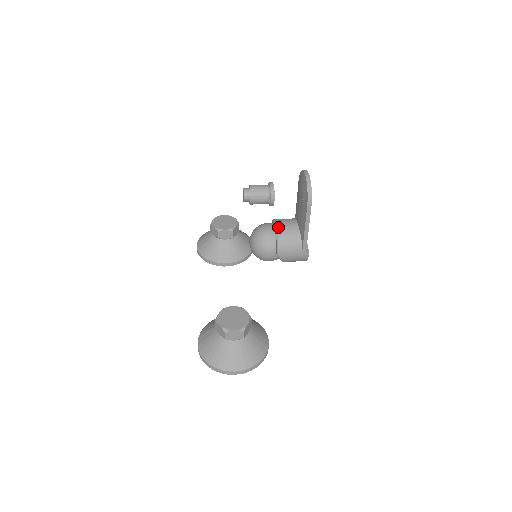
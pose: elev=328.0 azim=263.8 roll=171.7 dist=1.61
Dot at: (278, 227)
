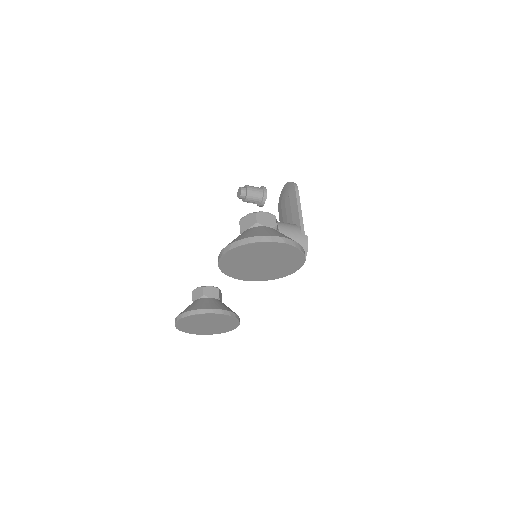
Dot at: occluded
